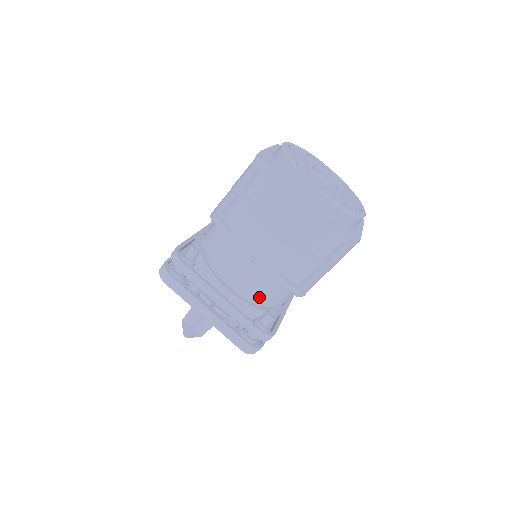
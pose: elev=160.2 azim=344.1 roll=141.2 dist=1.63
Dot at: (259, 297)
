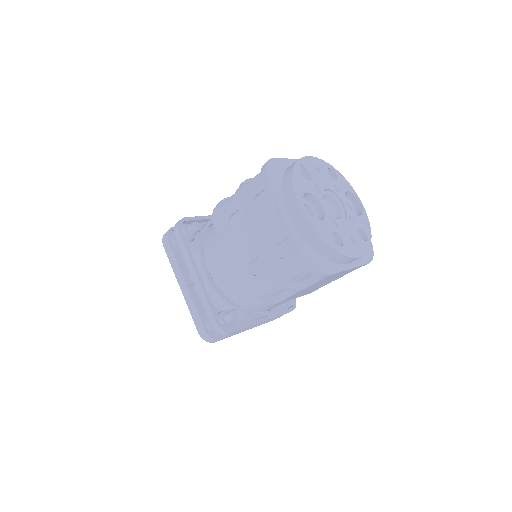
Dot at: occluded
